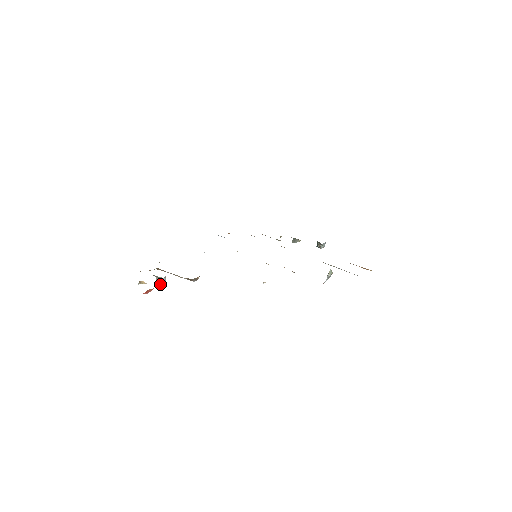
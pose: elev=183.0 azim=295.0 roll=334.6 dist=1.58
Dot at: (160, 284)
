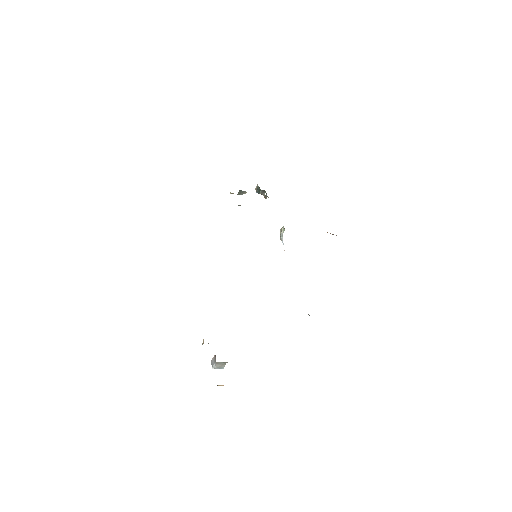
Dot at: (221, 367)
